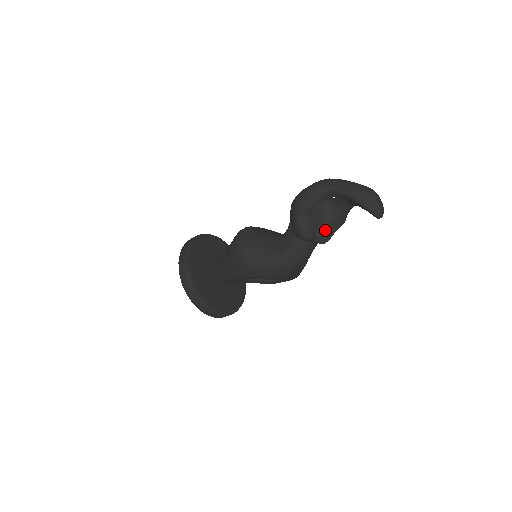
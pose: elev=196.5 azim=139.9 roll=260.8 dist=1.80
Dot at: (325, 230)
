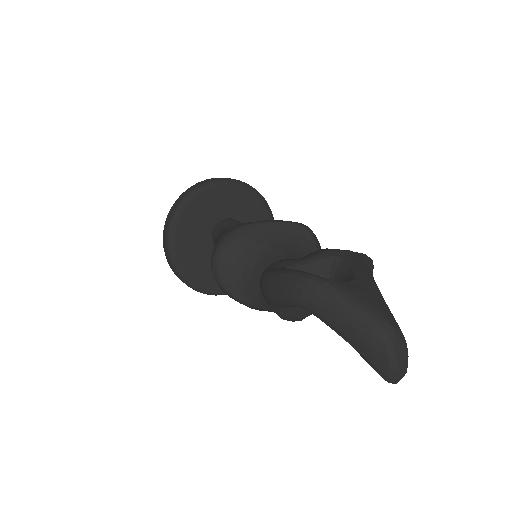
Dot at: occluded
